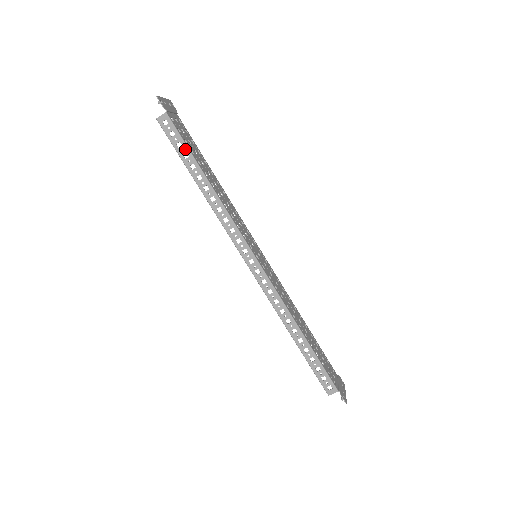
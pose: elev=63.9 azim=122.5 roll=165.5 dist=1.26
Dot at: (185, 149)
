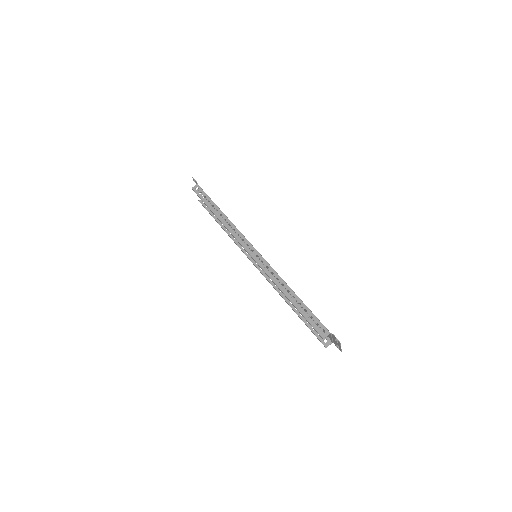
Dot at: (208, 199)
